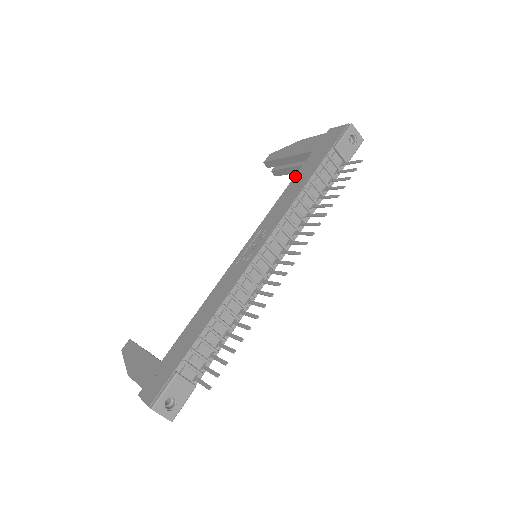
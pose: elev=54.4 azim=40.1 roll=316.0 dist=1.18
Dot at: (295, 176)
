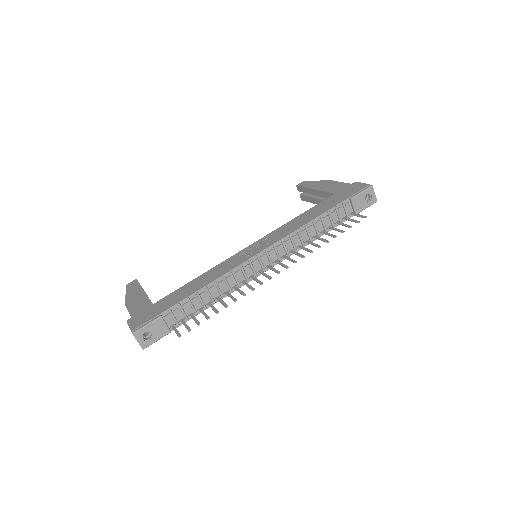
Dot at: (312, 207)
